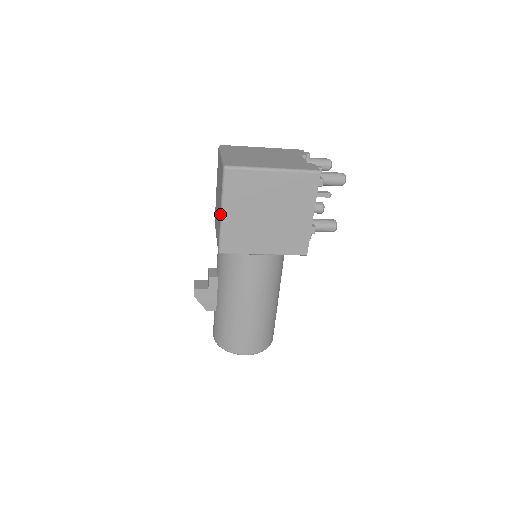
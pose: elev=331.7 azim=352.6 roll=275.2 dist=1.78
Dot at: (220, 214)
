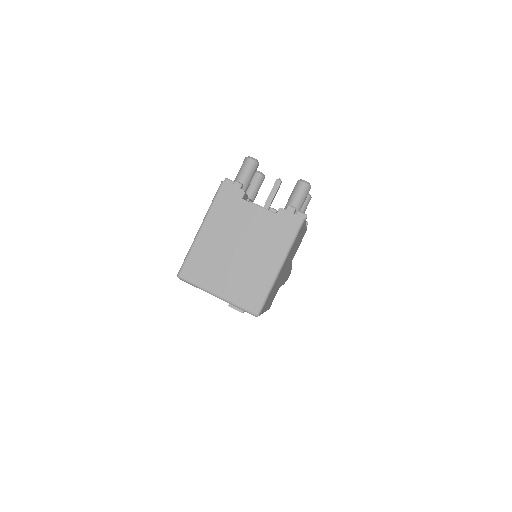
Dot at: occluded
